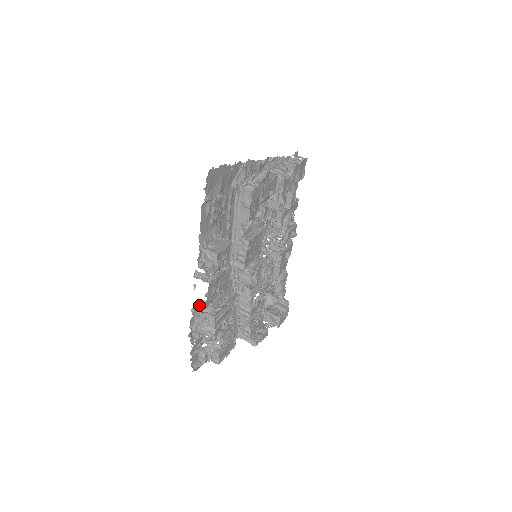
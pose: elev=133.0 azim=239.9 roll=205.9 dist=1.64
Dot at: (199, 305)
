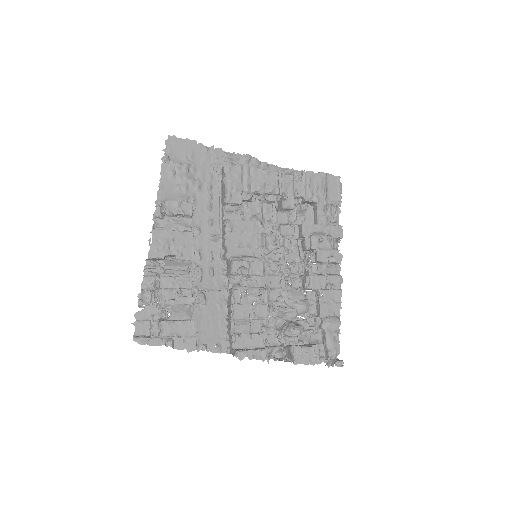
Dot at: (157, 268)
